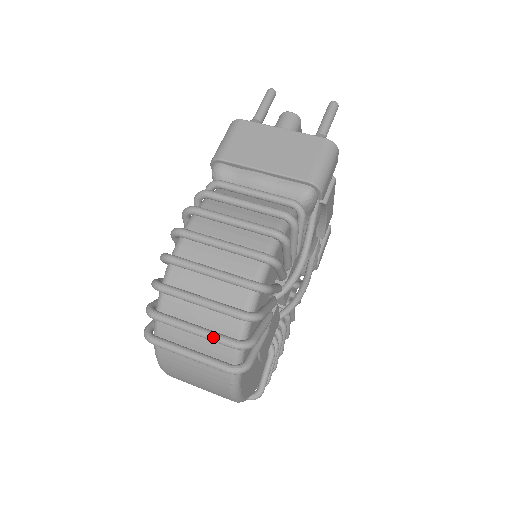
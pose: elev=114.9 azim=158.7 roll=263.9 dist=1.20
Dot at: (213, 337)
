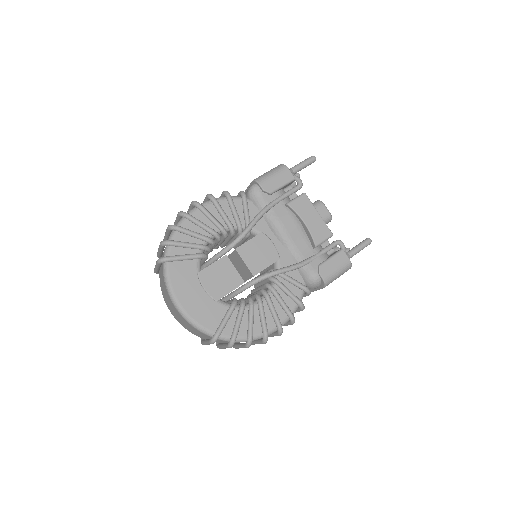
Dot at: occluded
